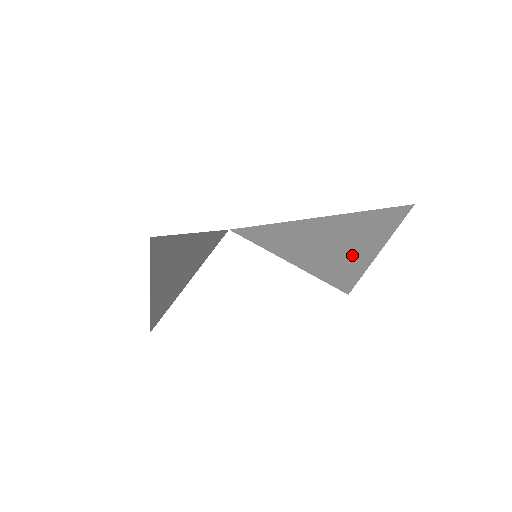
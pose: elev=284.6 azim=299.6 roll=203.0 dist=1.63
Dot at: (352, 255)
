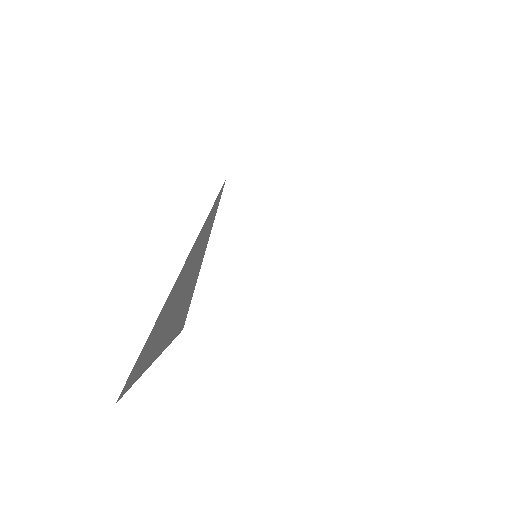
Dot at: occluded
